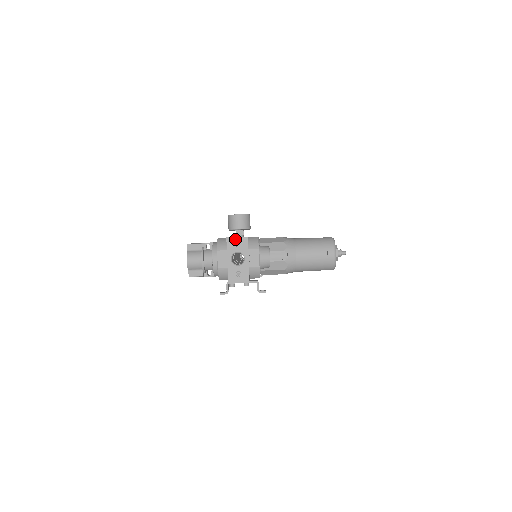
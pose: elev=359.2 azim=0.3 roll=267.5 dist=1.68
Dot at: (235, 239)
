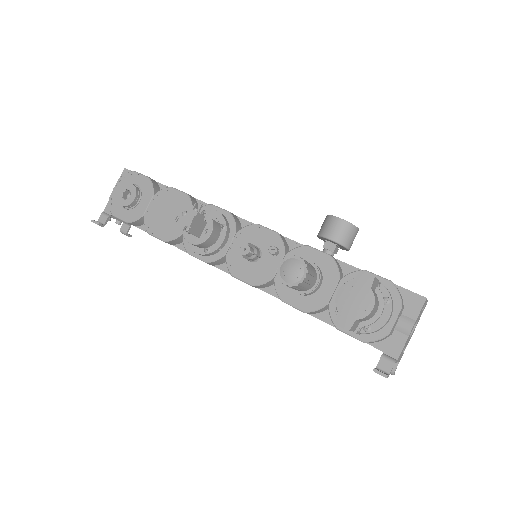
Dot at: (426, 302)
